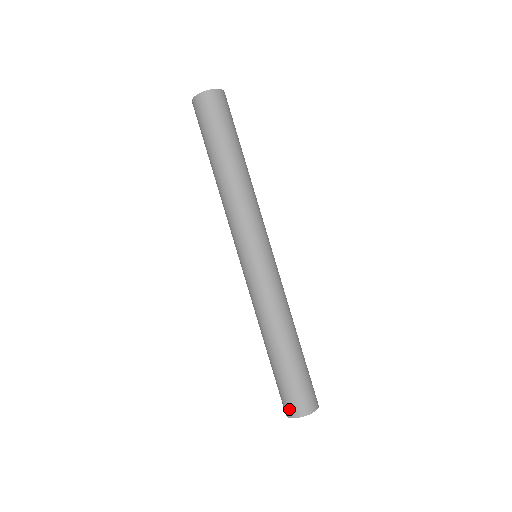
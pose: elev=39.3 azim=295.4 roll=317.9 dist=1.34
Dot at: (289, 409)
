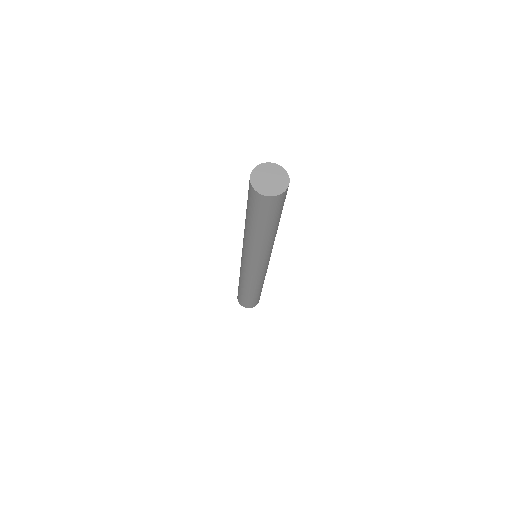
Dot at: (245, 306)
